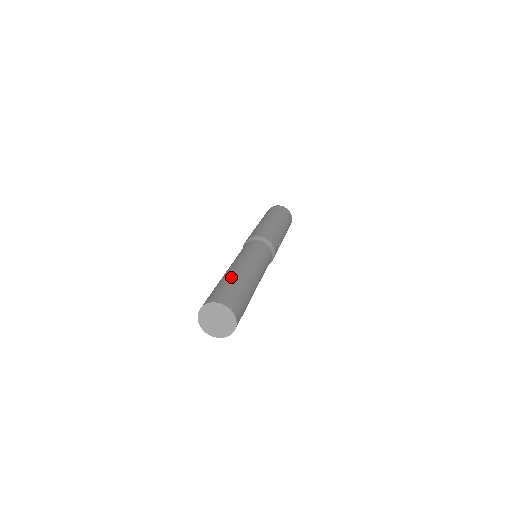
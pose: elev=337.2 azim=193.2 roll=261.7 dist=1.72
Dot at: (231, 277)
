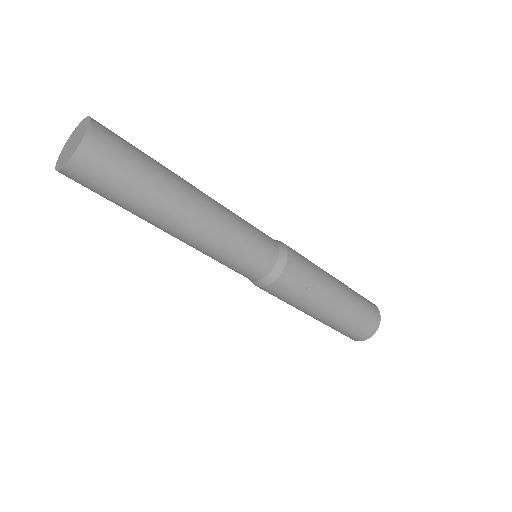
Dot at: occluded
